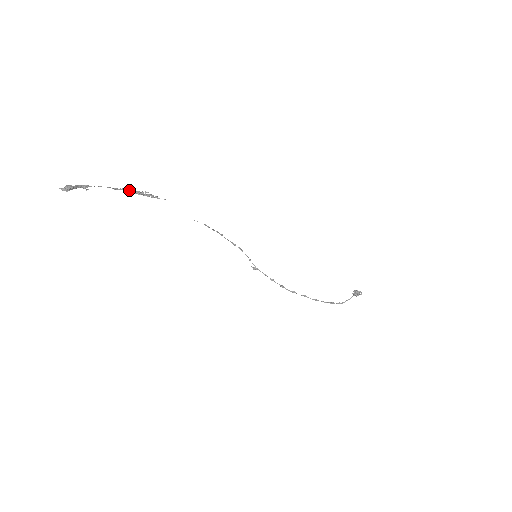
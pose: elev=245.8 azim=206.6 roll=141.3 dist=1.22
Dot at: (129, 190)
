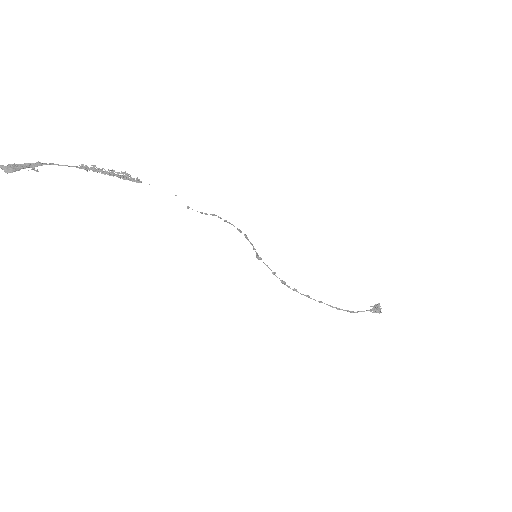
Dot at: (99, 170)
